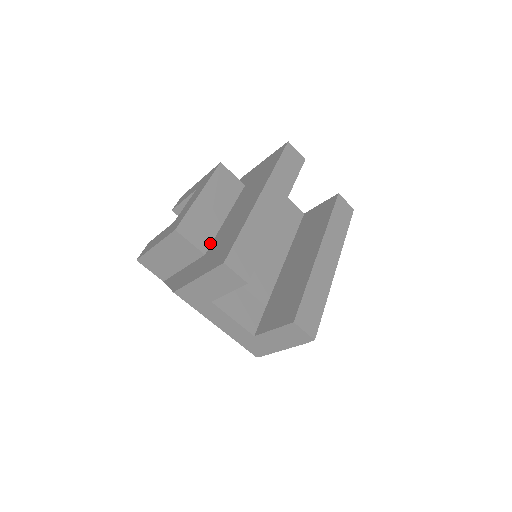
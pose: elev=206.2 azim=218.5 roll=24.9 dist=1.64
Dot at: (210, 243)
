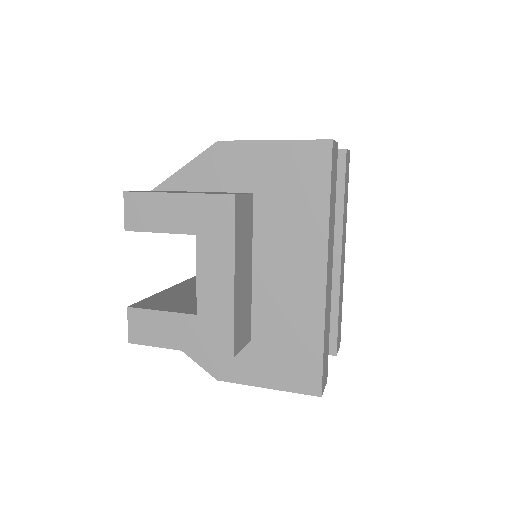
Dot at: (250, 322)
